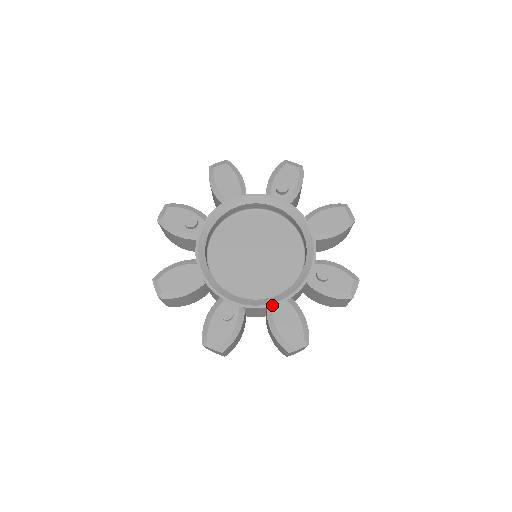
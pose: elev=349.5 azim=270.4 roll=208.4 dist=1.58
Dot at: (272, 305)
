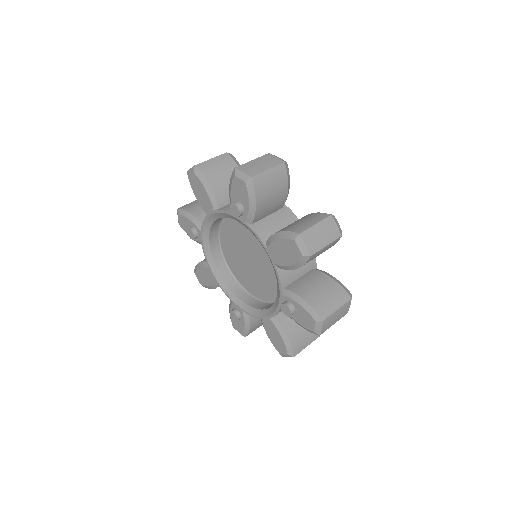
Dot at: (261, 319)
